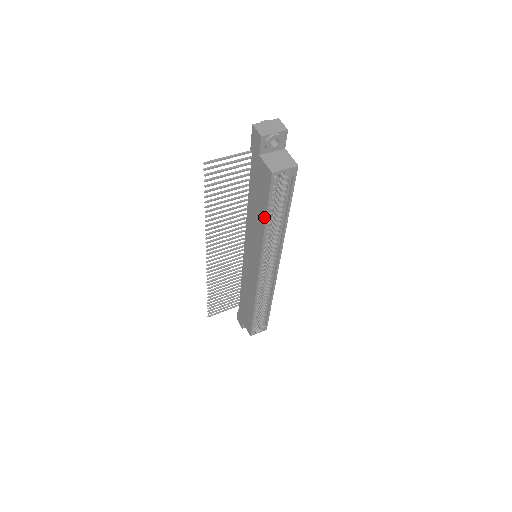
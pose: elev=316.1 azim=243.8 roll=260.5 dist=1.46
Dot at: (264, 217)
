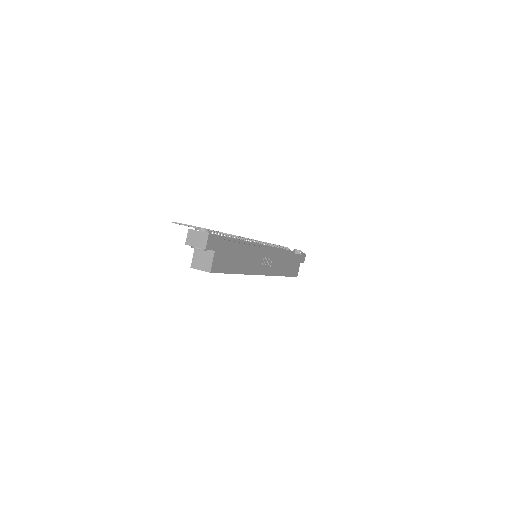
Dot at: occluded
